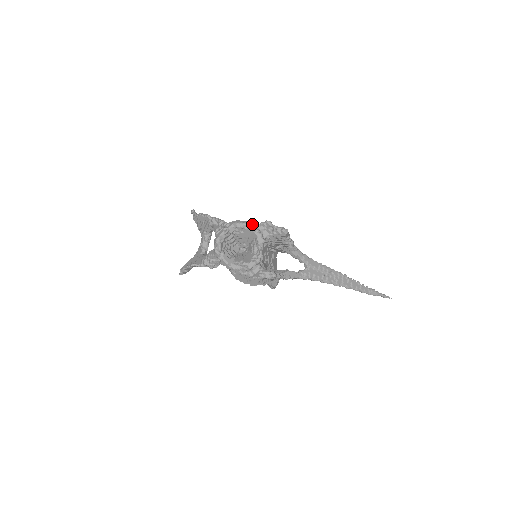
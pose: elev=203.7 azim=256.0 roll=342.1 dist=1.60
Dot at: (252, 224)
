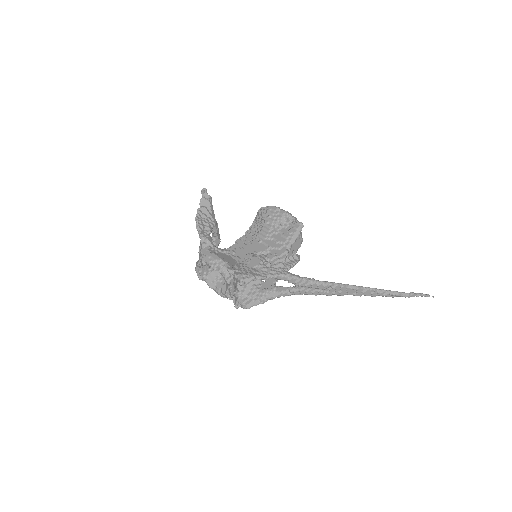
Dot at: (218, 264)
